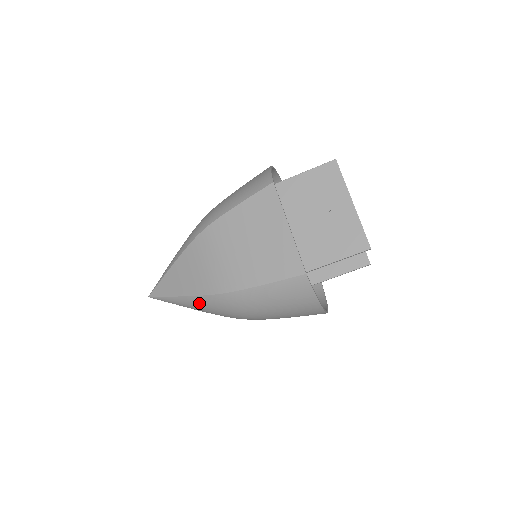
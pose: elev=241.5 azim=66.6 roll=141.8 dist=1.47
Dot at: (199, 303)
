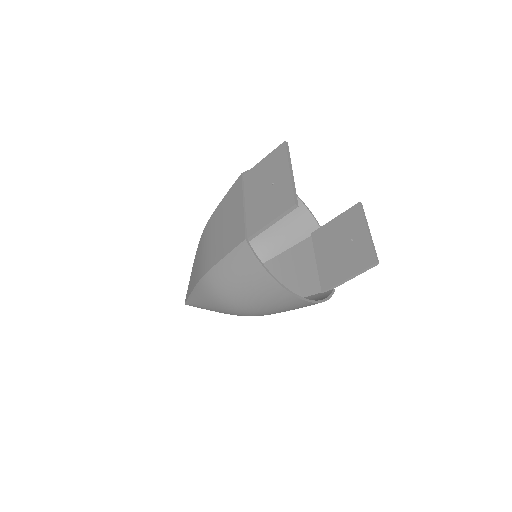
Dot at: (199, 295)
